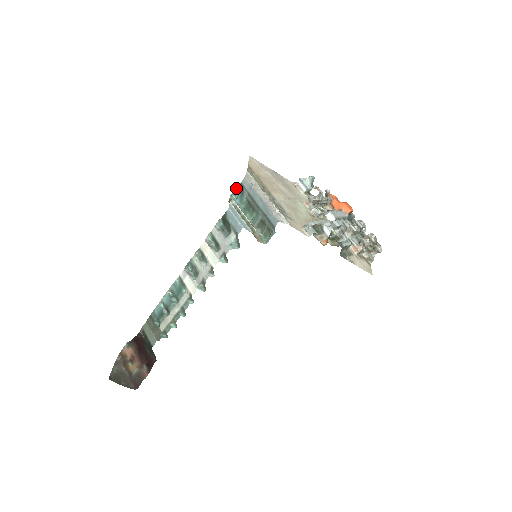
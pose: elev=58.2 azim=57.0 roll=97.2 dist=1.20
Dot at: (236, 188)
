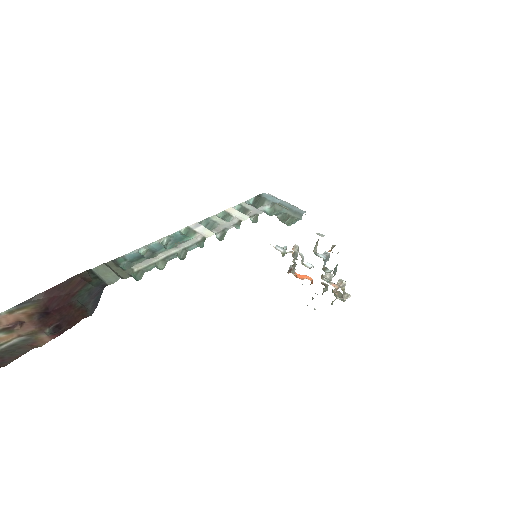
Dot at: occluded
